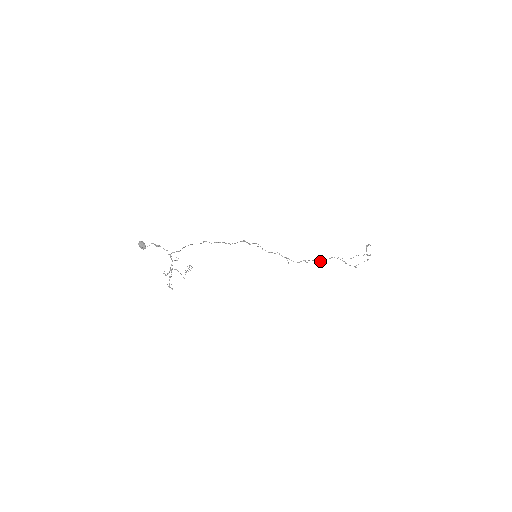
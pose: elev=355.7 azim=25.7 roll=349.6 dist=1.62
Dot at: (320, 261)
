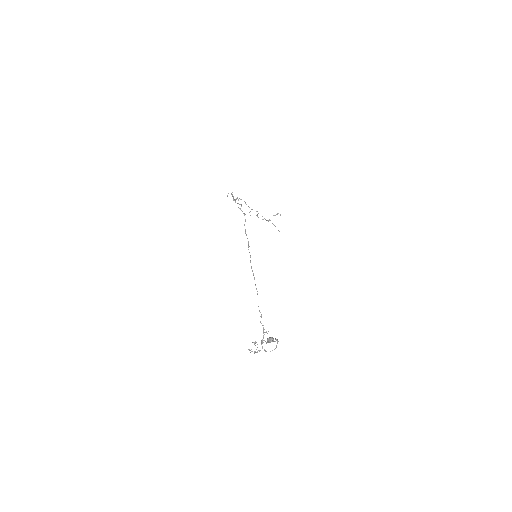
Dot at: occluded
